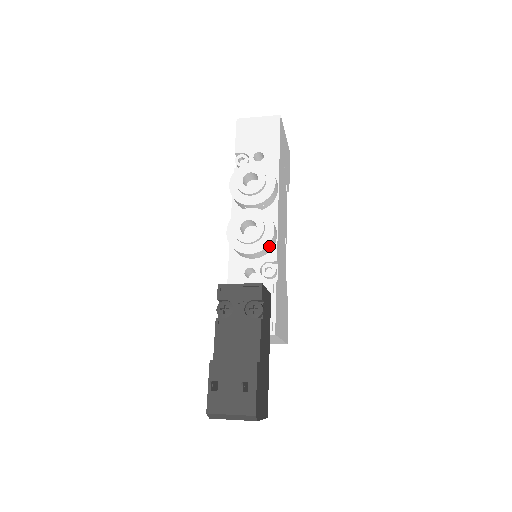
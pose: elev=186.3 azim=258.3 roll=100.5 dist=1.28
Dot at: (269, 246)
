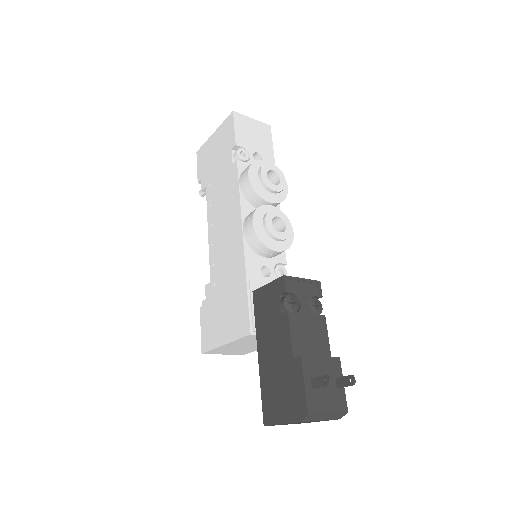
Dot at: occluded
